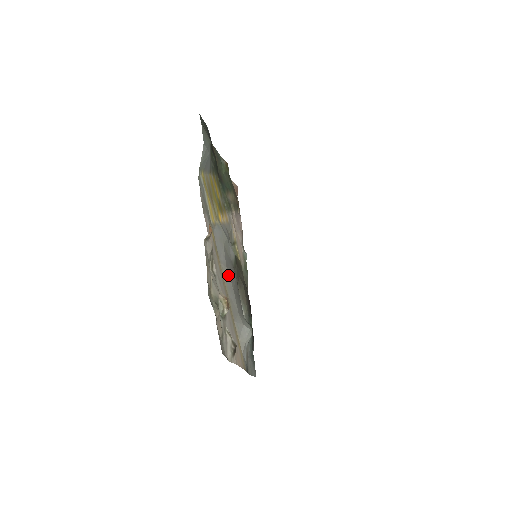
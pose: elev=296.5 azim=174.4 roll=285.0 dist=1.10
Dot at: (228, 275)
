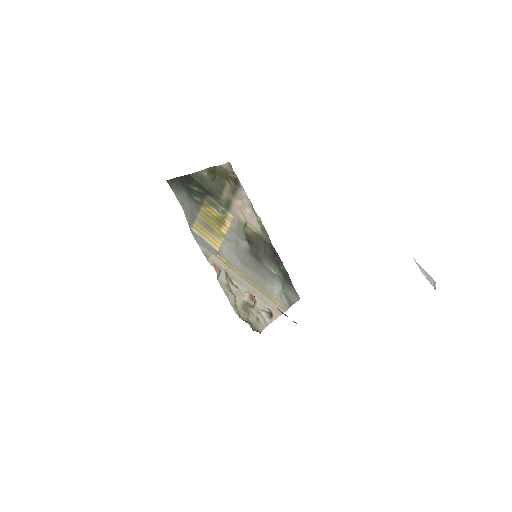
Dot at: (247, 269)
